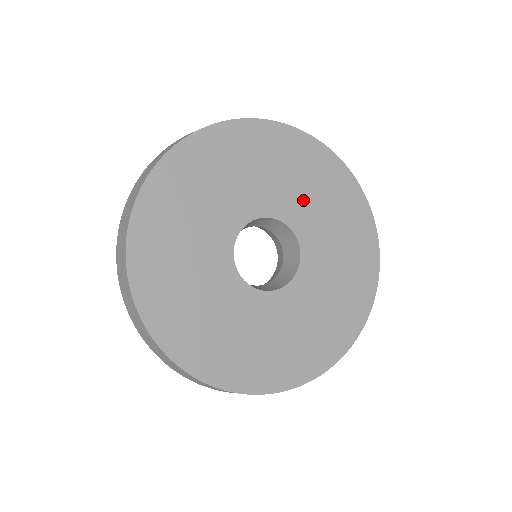
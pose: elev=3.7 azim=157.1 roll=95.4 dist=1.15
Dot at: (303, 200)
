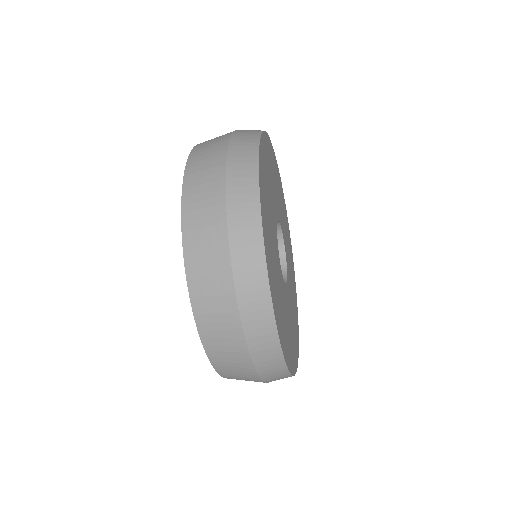
Dot at: (283, 219)
